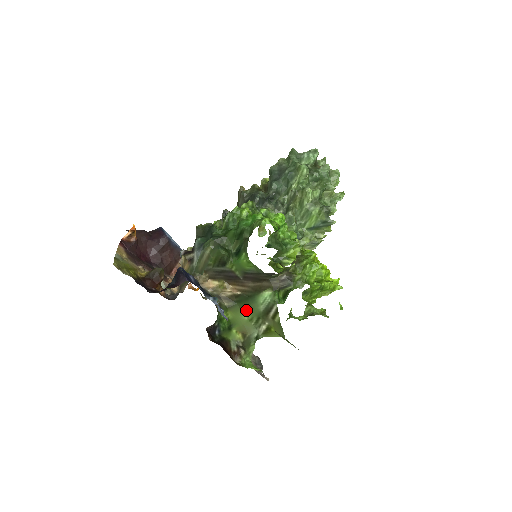
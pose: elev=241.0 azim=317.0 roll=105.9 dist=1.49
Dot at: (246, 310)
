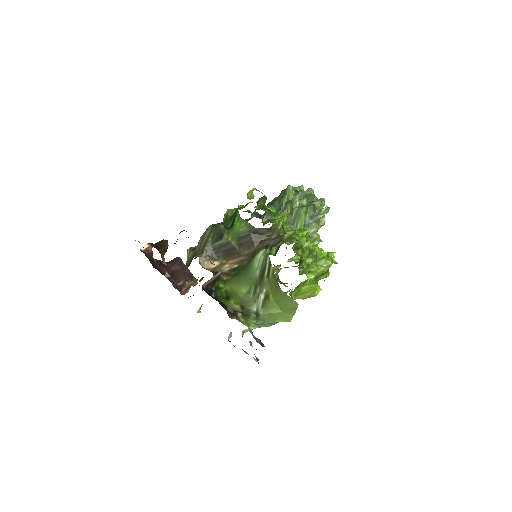
Dot at: (244, 282)
